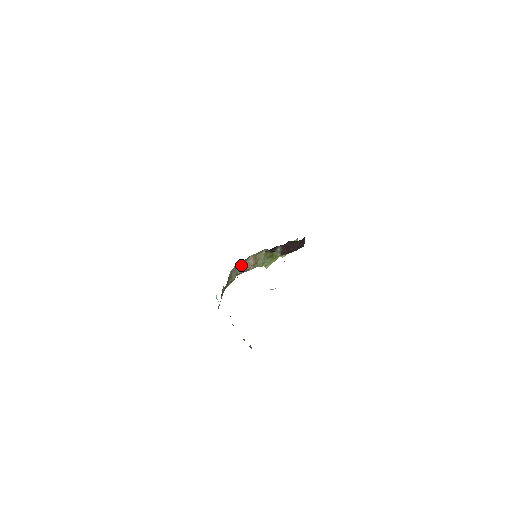
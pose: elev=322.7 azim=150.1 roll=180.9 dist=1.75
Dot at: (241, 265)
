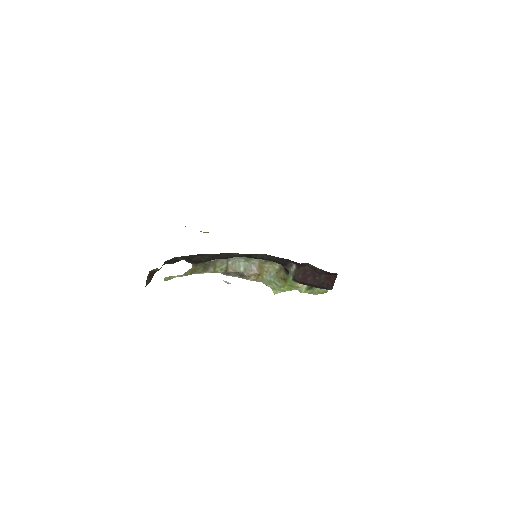
Dot at: (239, 263)
